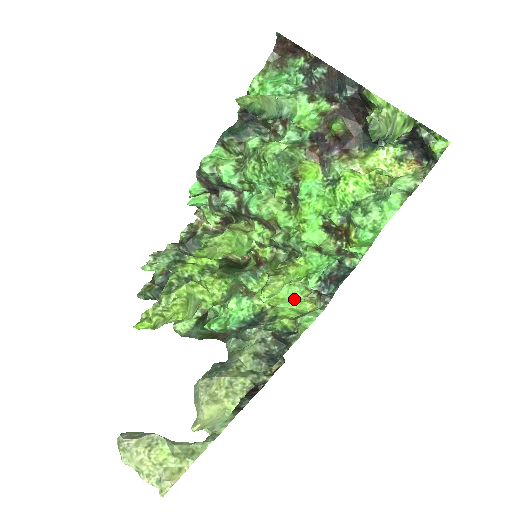
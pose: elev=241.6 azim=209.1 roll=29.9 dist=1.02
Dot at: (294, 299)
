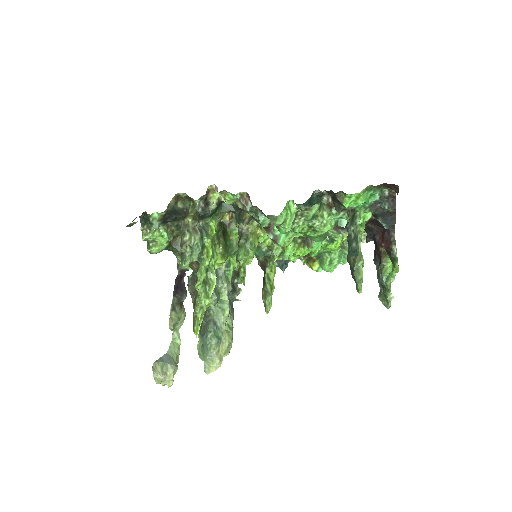
Dot at: occluded
